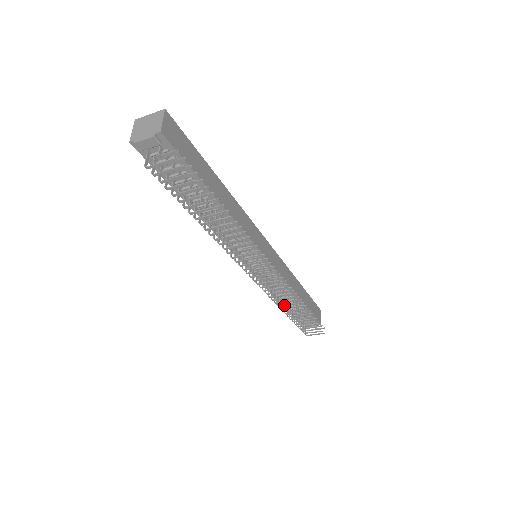
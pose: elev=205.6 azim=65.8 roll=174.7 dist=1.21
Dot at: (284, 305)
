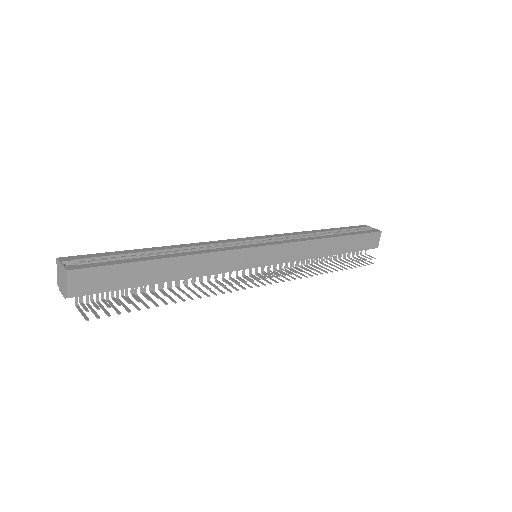
Dot at: occluded
